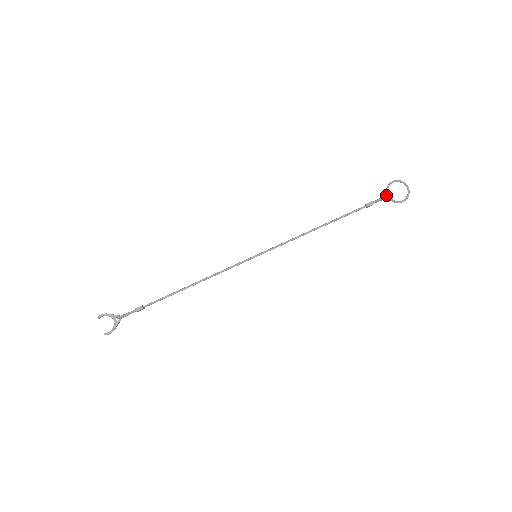
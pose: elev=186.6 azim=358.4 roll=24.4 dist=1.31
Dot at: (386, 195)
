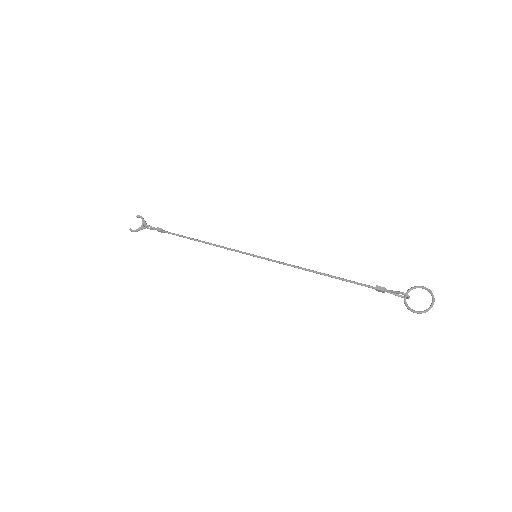
Dot at: occluded
